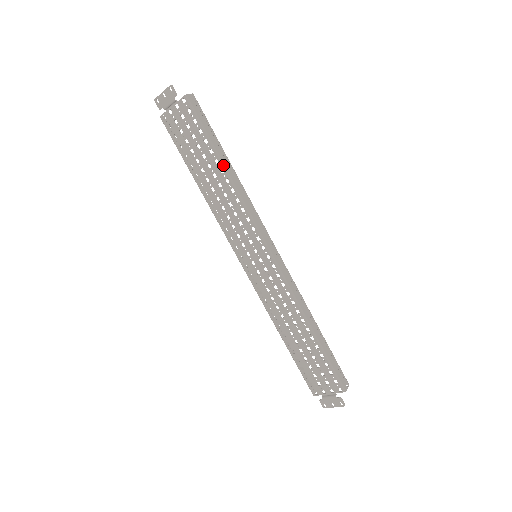
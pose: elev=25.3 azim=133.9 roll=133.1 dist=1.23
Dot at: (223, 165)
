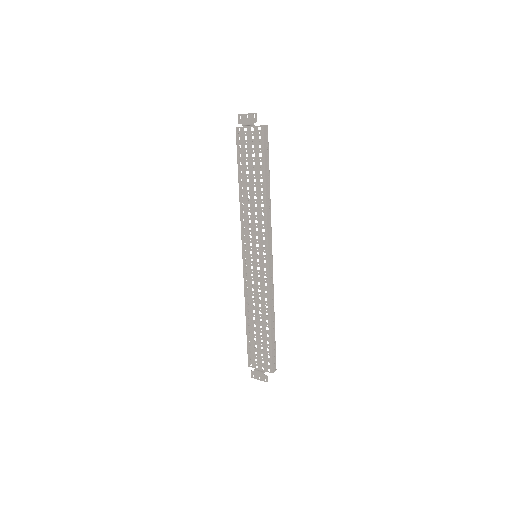
Dot at: (265, 186)
